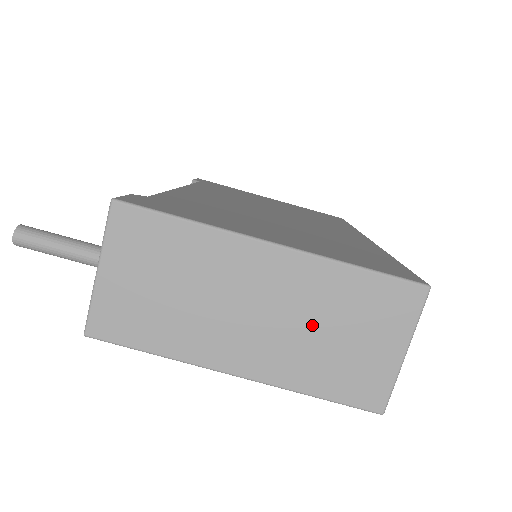
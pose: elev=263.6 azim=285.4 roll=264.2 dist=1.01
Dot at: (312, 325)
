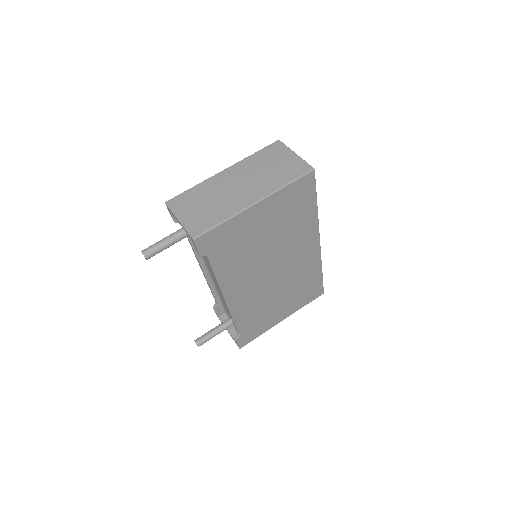
Dot at: (260, 173)
